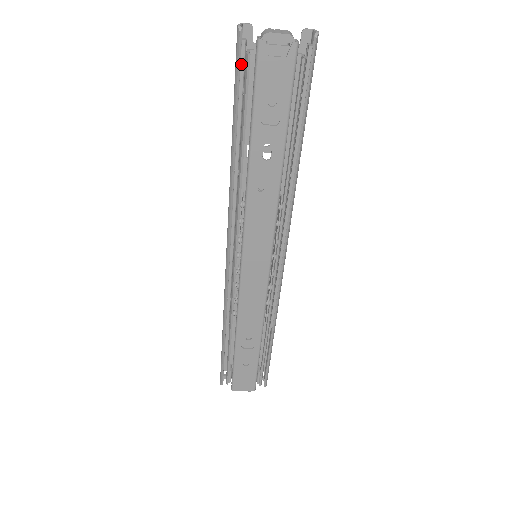
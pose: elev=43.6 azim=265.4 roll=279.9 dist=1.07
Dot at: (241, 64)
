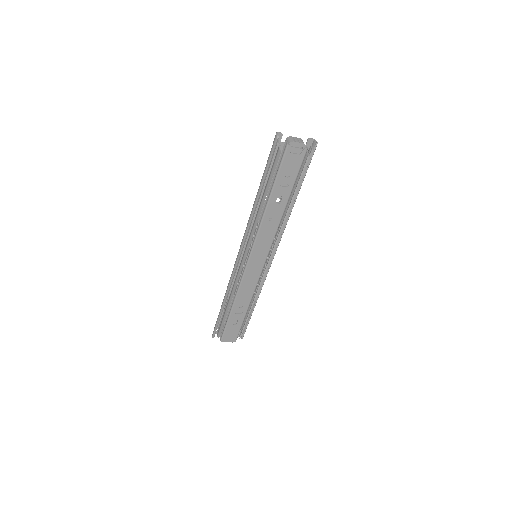
Dot at: (274, 154)
